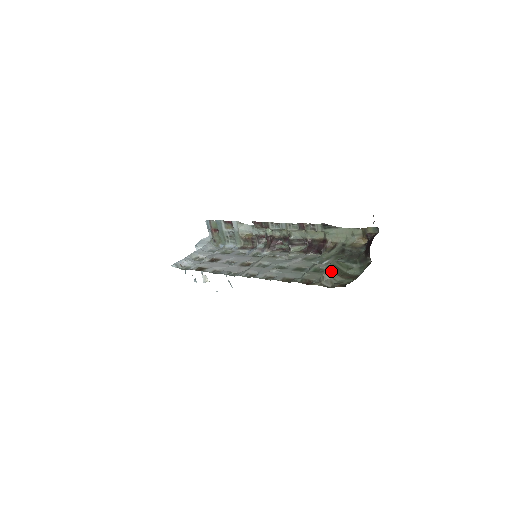
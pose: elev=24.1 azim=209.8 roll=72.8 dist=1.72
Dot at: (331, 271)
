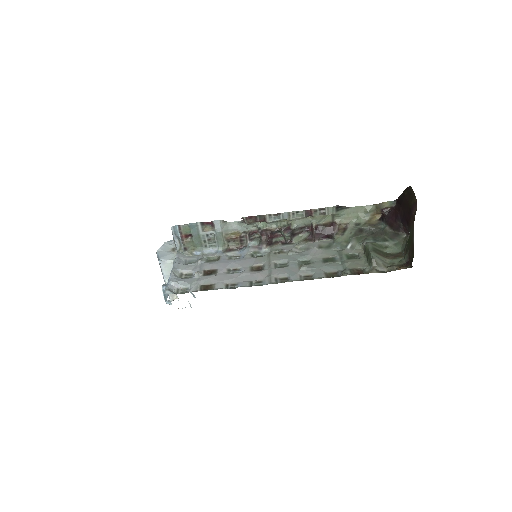
Dot at: (377, 254)
